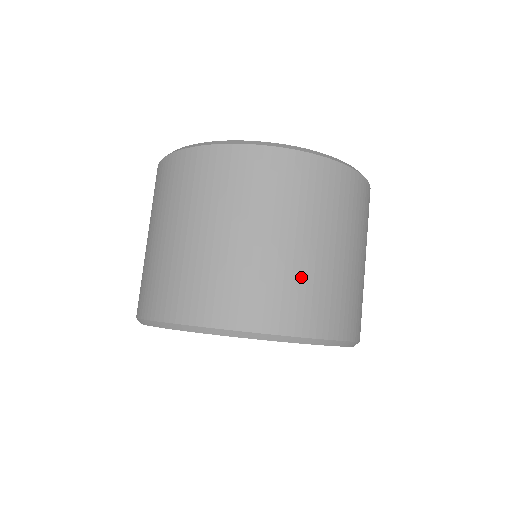
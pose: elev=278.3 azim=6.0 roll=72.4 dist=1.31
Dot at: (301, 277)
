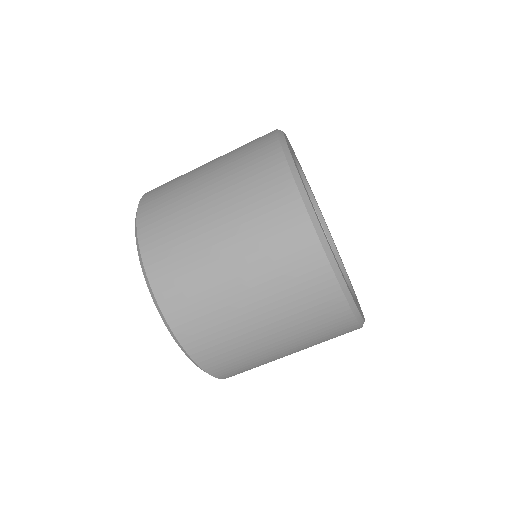
Dot at: (208, 291)
